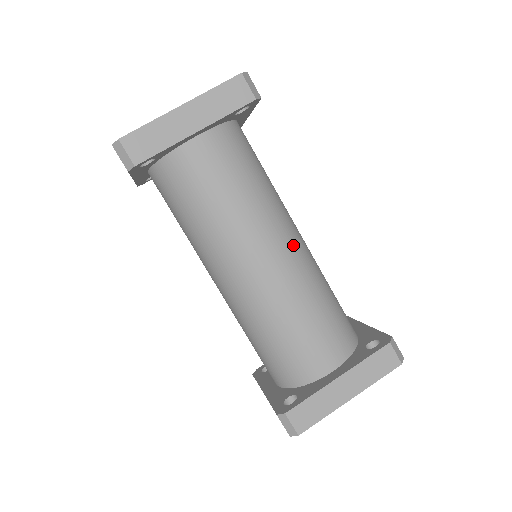
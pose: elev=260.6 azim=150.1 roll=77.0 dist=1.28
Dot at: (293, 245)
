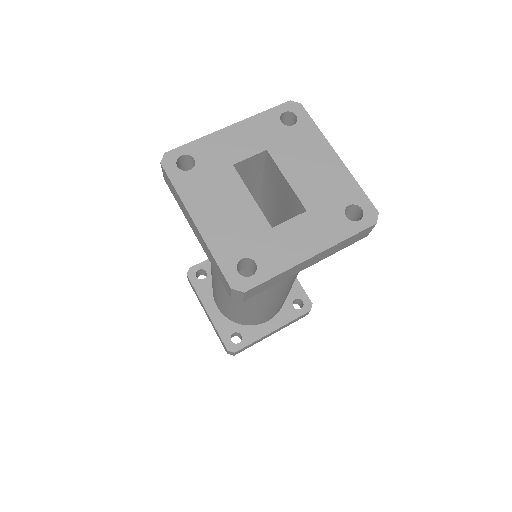
Dot at: occluded
